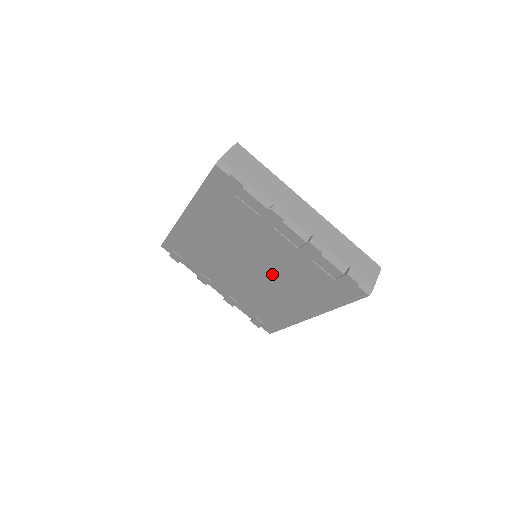
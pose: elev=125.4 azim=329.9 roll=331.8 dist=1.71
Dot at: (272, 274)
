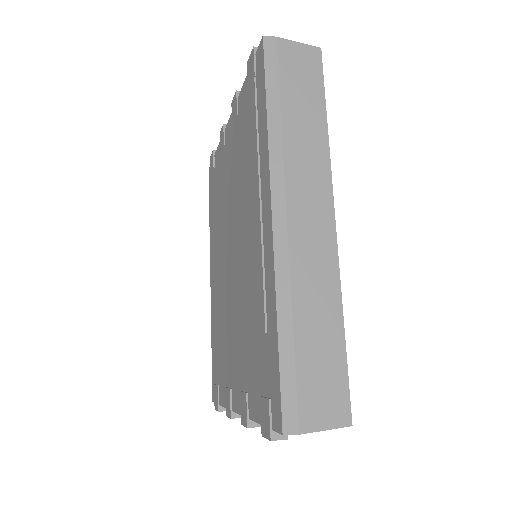
Dot at: (237, 214)
